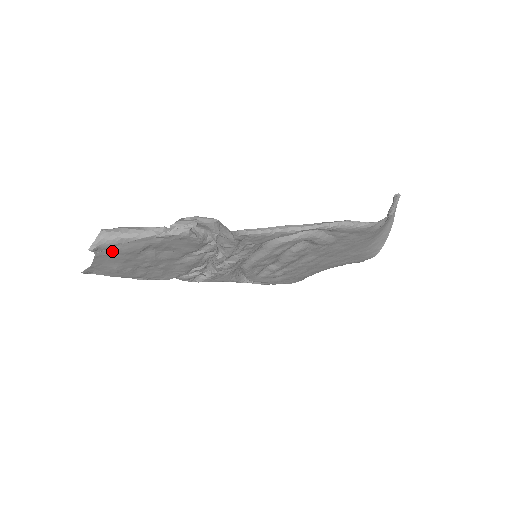
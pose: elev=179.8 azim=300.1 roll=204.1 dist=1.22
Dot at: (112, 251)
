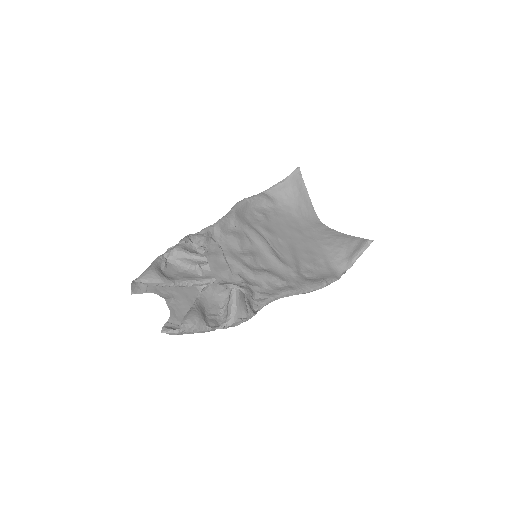
Dot at: (174, 322)
